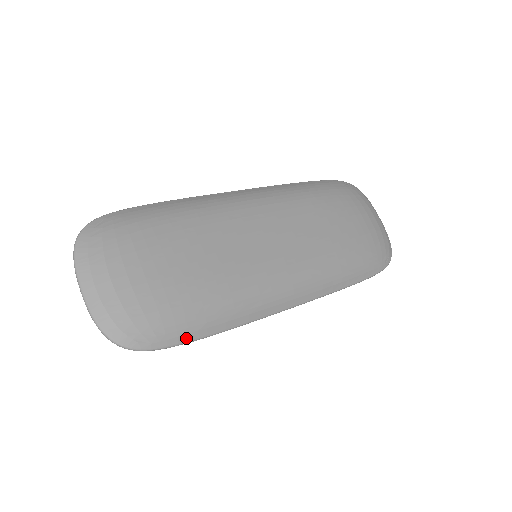
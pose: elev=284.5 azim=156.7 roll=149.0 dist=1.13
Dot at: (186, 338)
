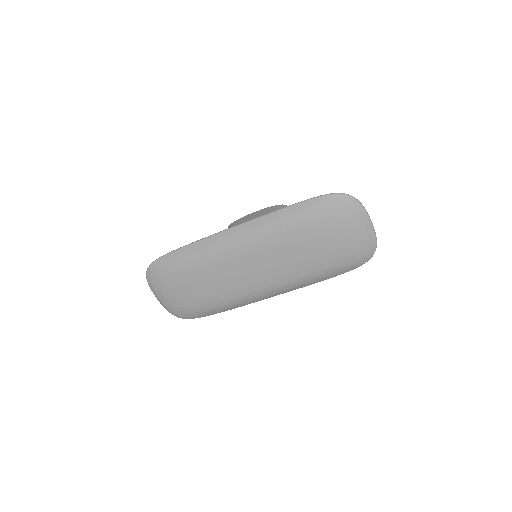
Dot at: (207, 315)
